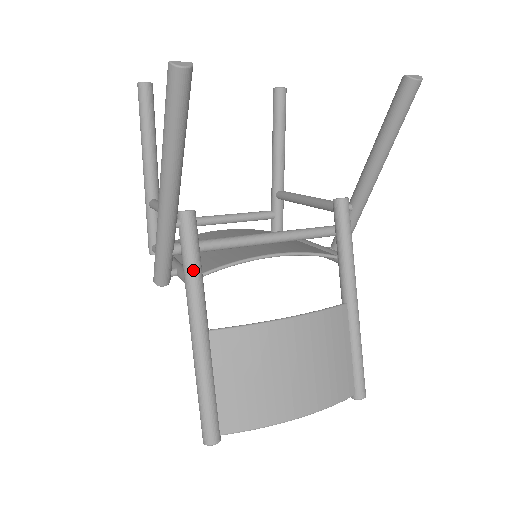
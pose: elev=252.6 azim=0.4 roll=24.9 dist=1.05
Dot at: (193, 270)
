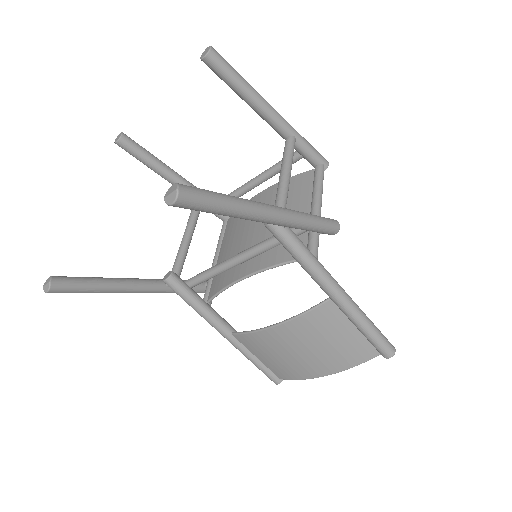
Dot at: (194, 309)
